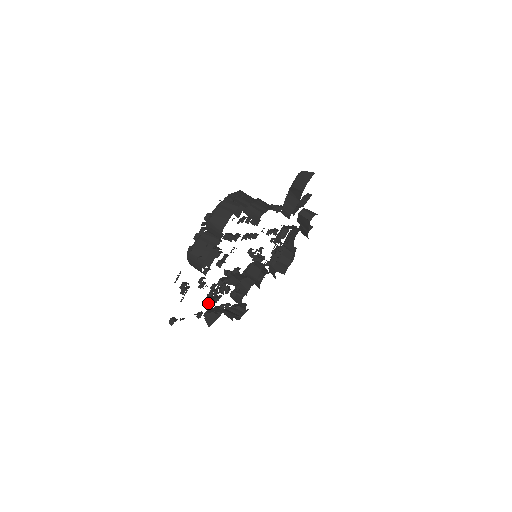
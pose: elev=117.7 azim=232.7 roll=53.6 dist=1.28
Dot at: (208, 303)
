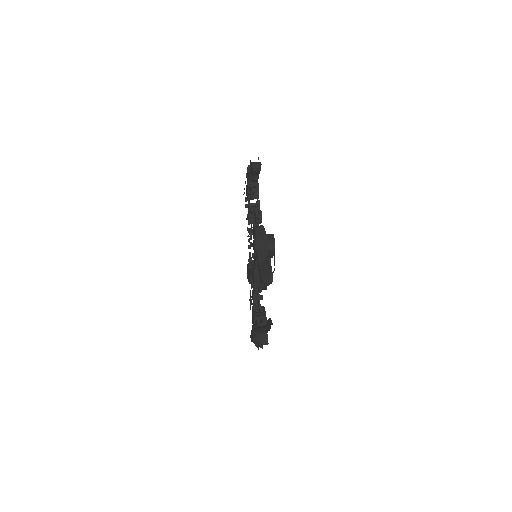
Dot at: occluded
